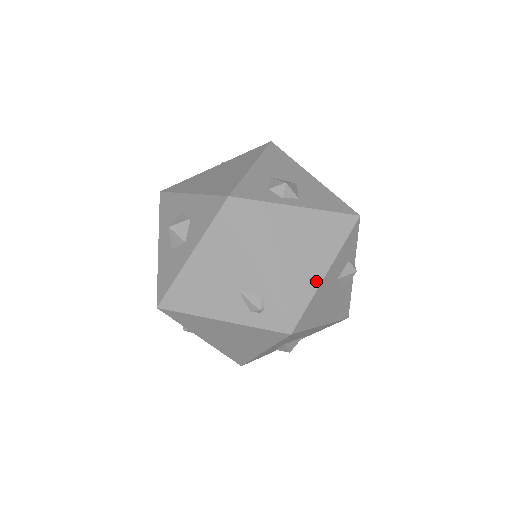
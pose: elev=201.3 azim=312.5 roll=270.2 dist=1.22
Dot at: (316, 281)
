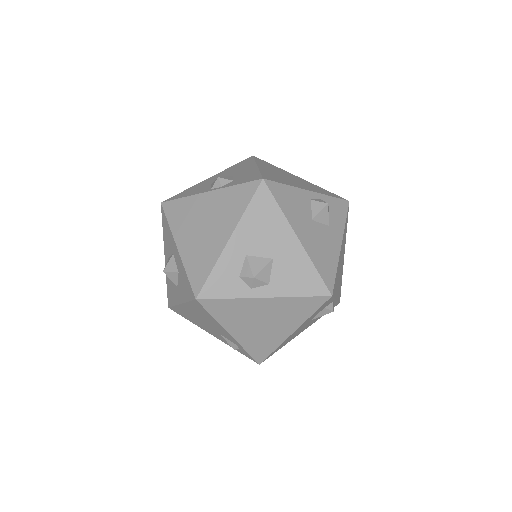
Dot at: (282, 338)
